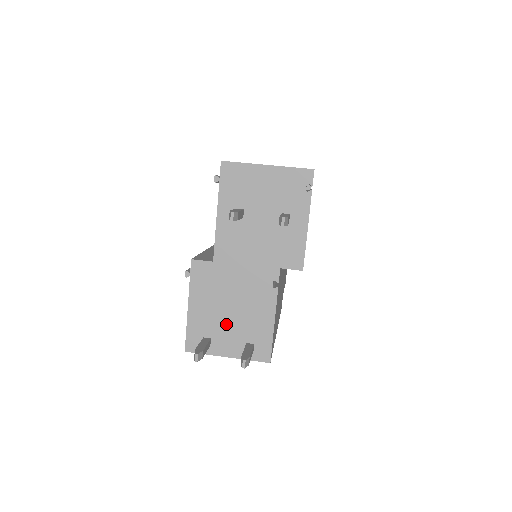
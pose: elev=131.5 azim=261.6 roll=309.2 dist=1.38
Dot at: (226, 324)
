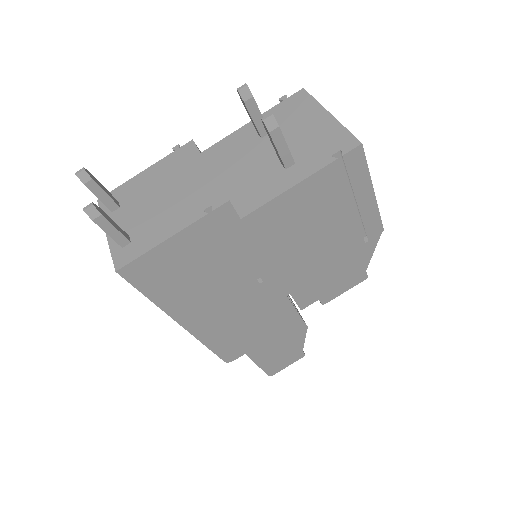
Dot at: (141, 207)
